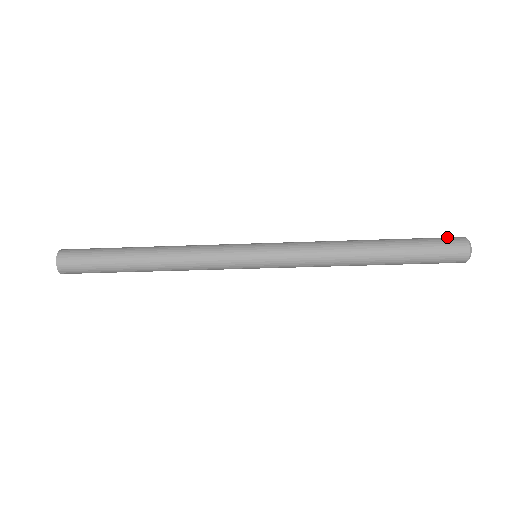
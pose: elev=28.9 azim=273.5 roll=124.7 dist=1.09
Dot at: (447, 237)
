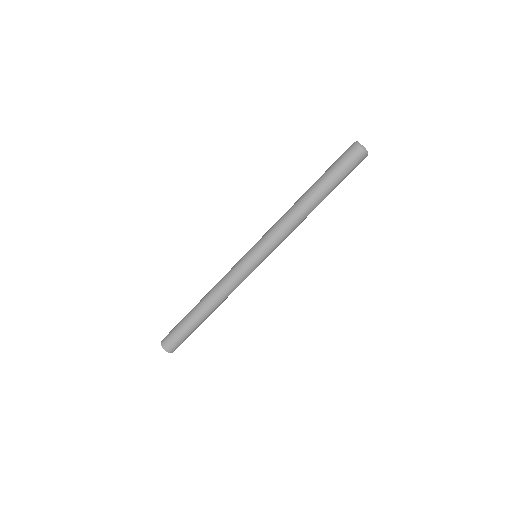
Dot at: occluded
